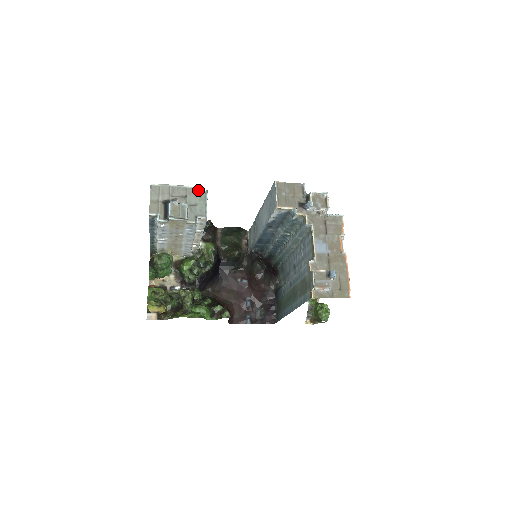
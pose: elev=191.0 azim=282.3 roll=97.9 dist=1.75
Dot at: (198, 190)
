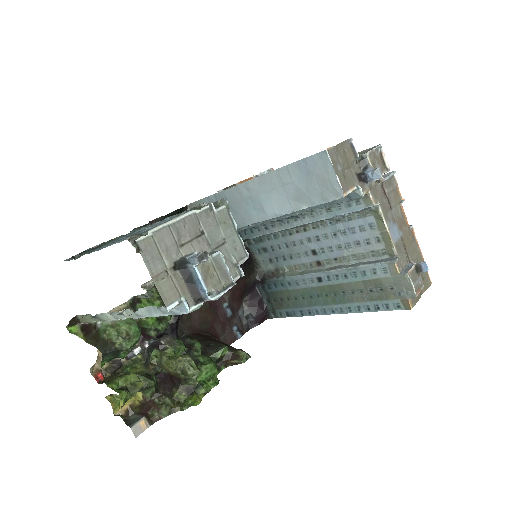
Dot at: (215, 210)
